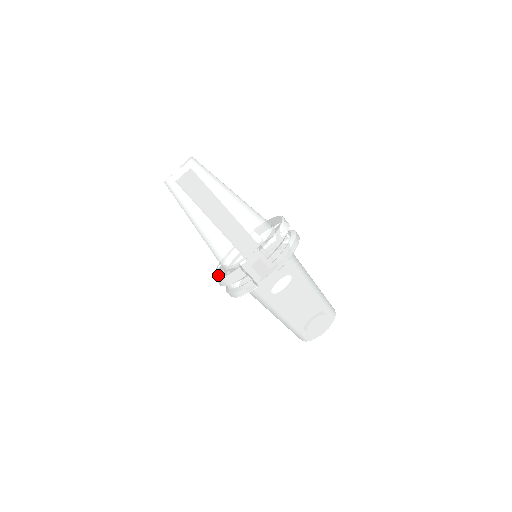
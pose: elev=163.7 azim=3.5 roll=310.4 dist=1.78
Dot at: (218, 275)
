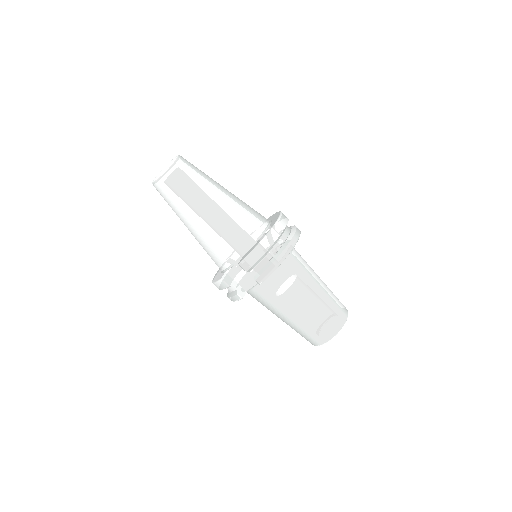
Dot at: (215, 275)
